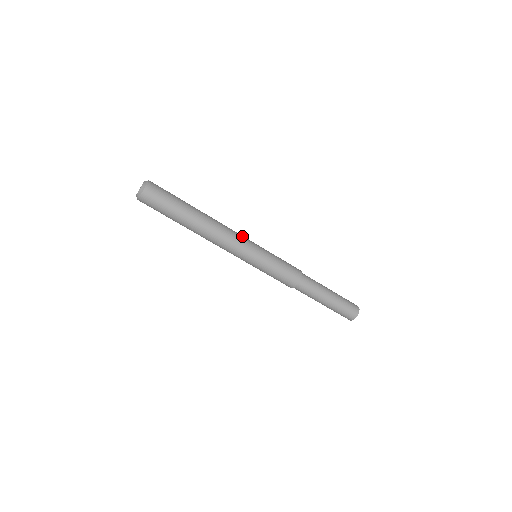
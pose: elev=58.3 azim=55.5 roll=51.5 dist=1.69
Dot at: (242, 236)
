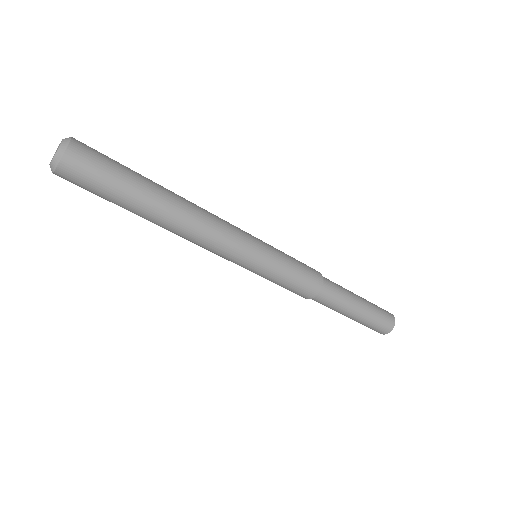
Dot at: (235, 226)
